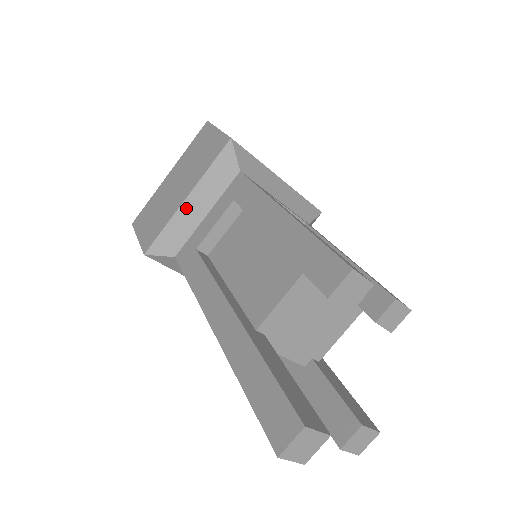
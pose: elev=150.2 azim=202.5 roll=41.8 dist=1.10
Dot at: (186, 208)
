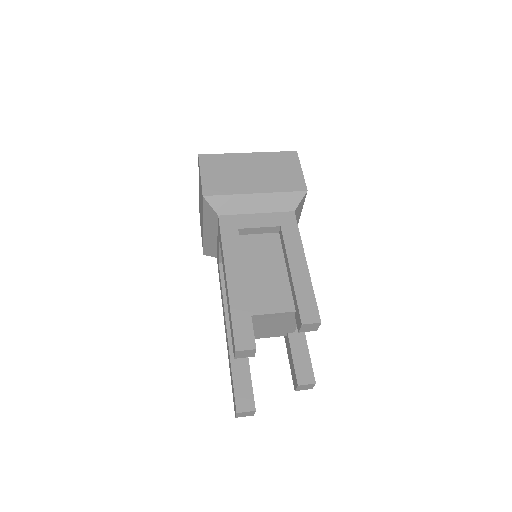
Dot at: (206, 234)
